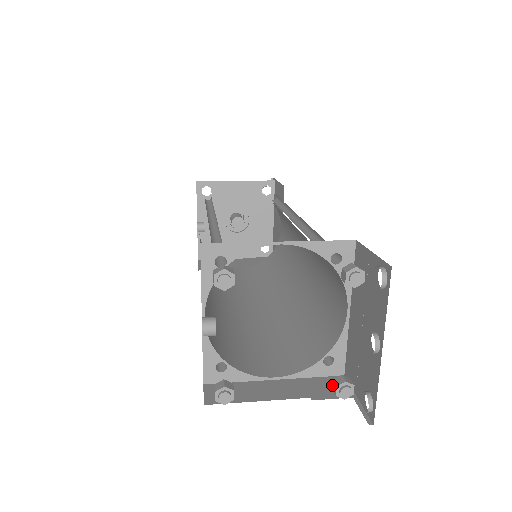
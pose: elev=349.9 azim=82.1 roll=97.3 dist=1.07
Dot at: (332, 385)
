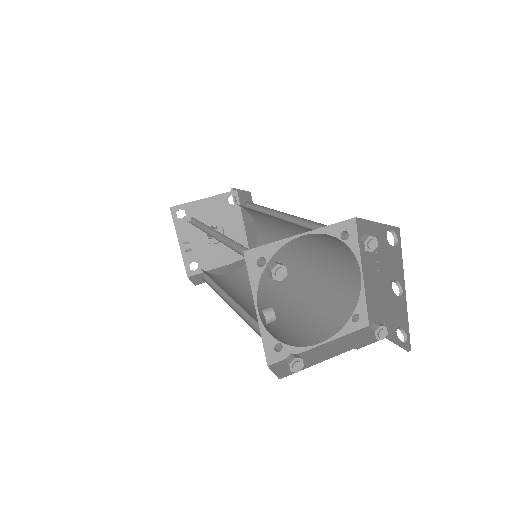
Dot at: occluded
